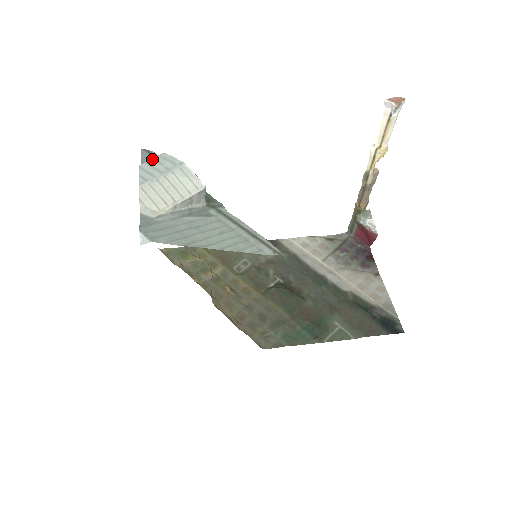
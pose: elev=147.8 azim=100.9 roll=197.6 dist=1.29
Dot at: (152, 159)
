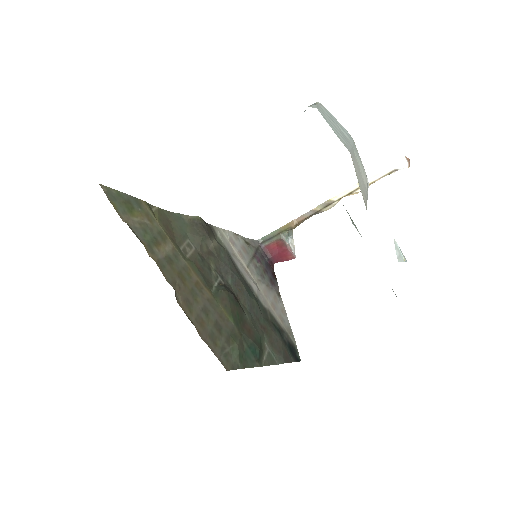
Dot at: (320, 106)
